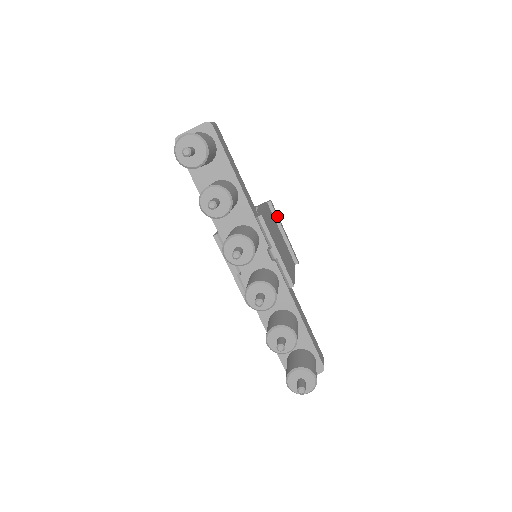
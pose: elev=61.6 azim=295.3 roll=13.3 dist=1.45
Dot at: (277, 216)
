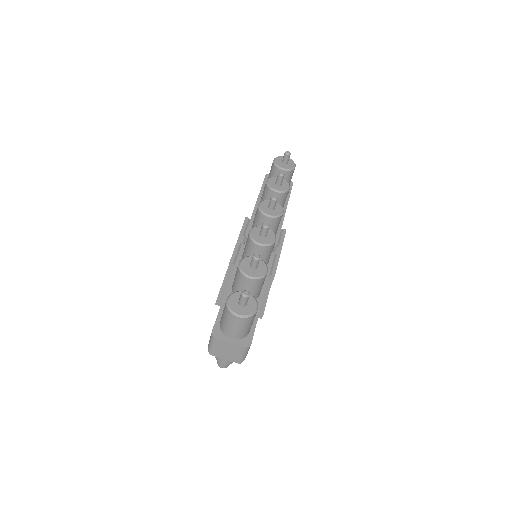
Dot at: occluded
